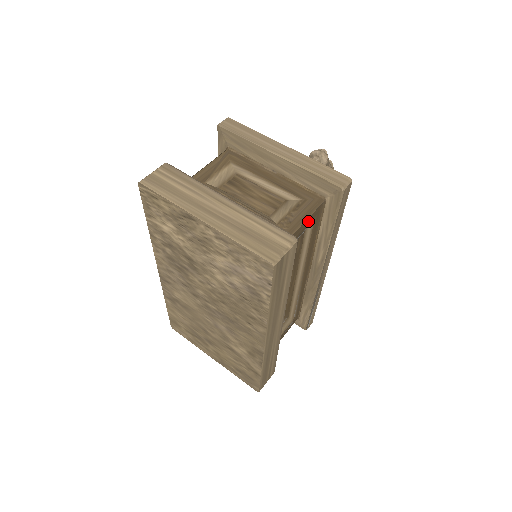
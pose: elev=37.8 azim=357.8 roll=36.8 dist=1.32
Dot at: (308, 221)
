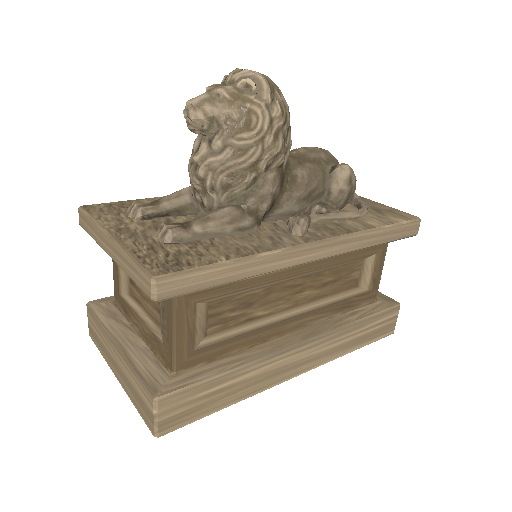
Dot at: (183, 321)
